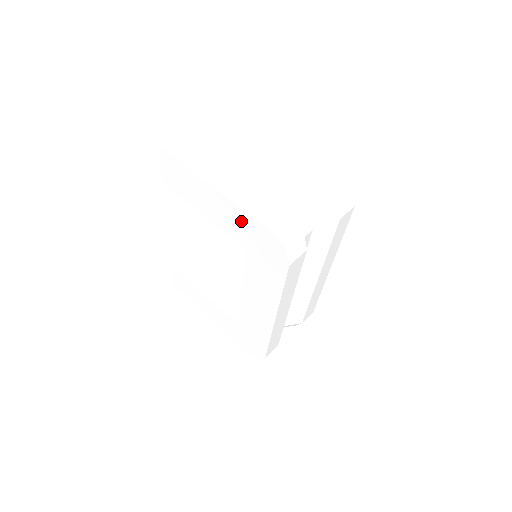
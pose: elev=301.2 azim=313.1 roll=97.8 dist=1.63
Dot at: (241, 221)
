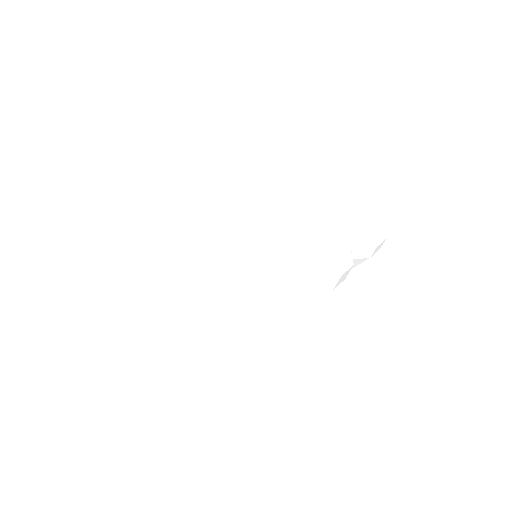
Dot at: (301, 232)
